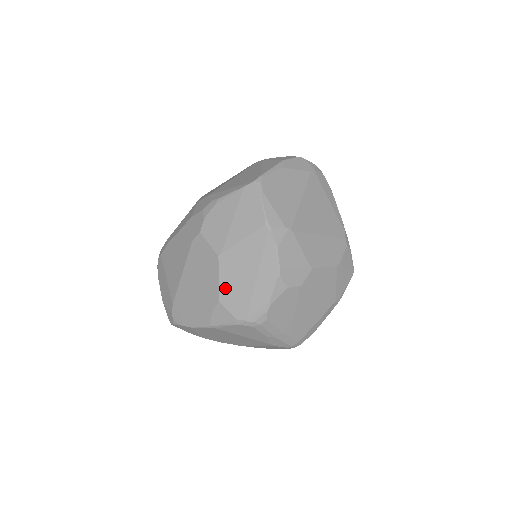
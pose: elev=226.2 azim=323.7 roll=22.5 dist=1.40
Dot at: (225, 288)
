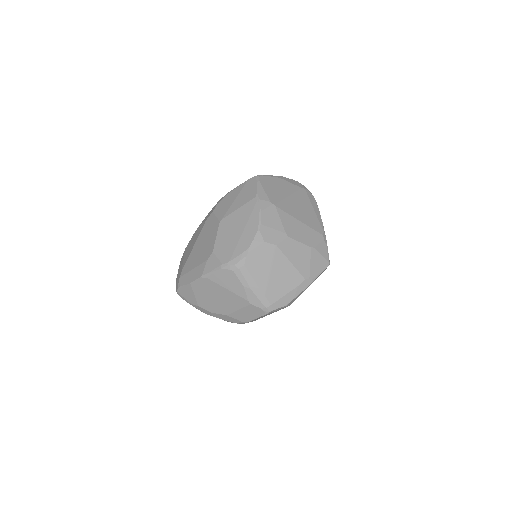
Dot at: (219, 242)
